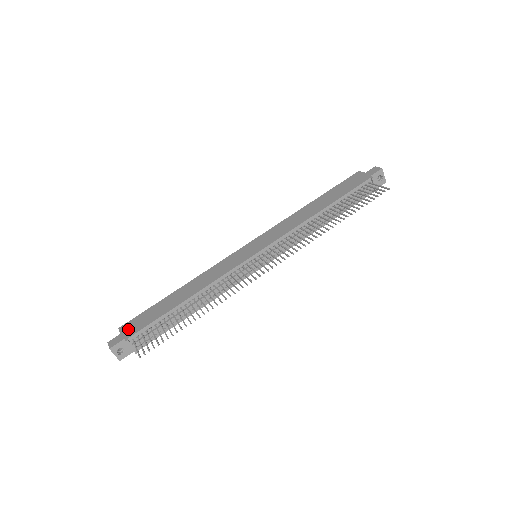
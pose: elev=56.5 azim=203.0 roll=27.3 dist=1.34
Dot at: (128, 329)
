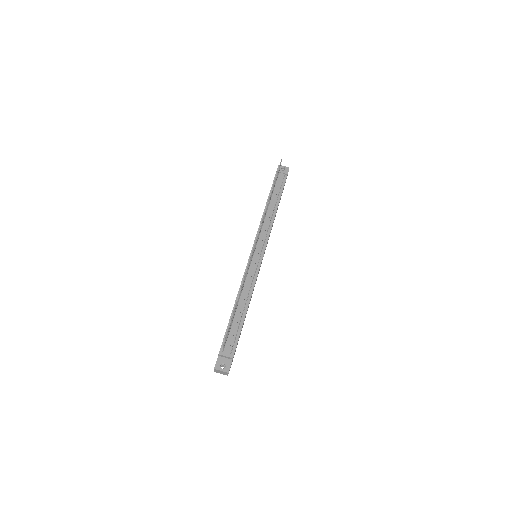
Dot at: occluded
